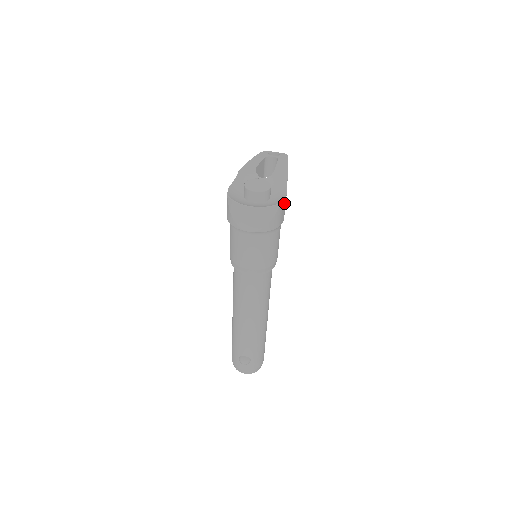
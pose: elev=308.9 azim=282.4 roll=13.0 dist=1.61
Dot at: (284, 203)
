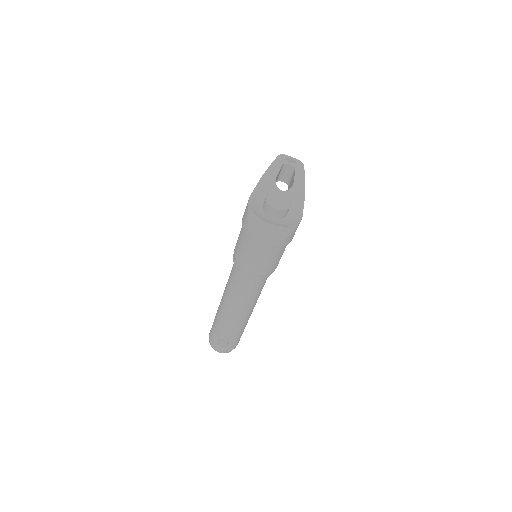
Dot at: occluded
